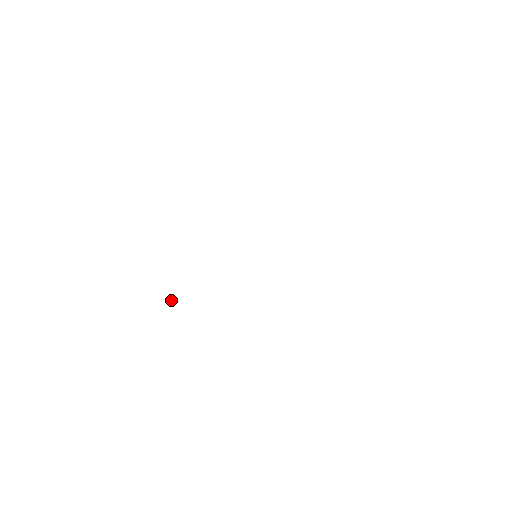
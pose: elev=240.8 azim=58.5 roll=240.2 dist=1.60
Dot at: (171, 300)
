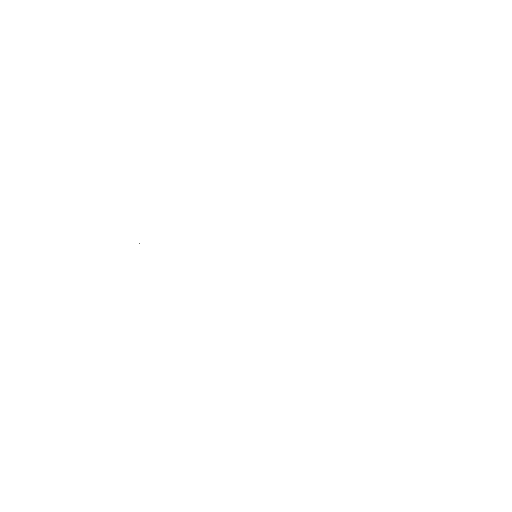
Dot at: occluded
